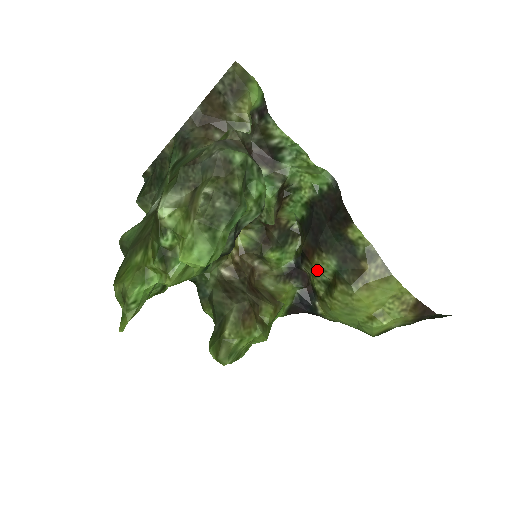
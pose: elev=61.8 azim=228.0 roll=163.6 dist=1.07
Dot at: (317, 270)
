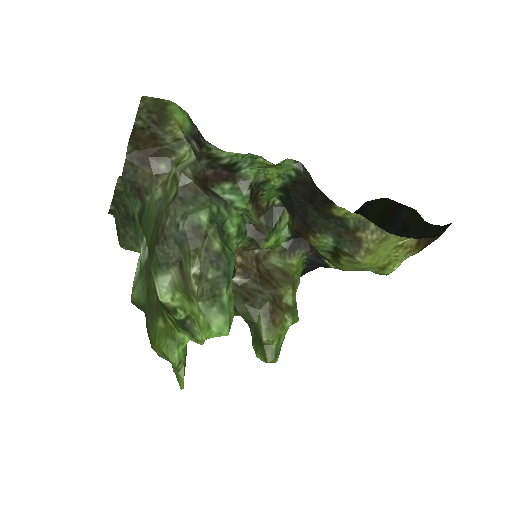
Dot at: (317, 246)
